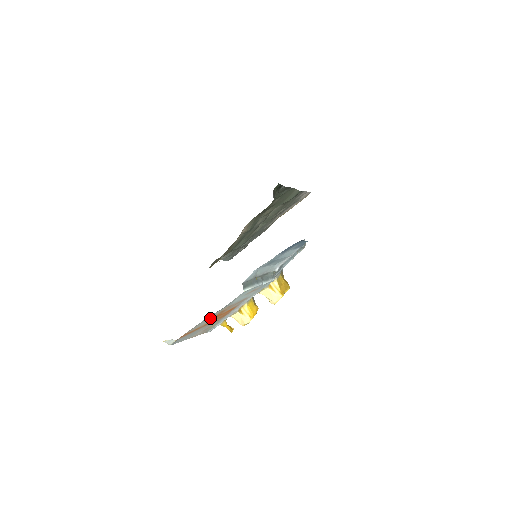
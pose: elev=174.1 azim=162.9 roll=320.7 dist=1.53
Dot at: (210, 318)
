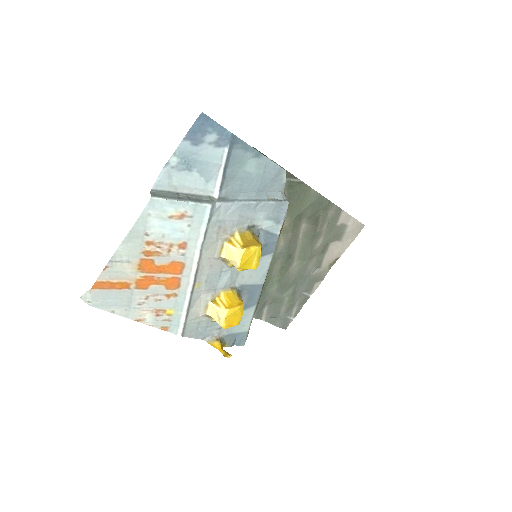
Dot at: (132, 261)
